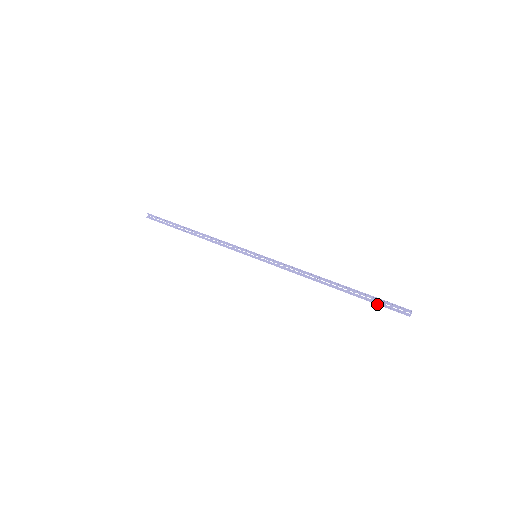
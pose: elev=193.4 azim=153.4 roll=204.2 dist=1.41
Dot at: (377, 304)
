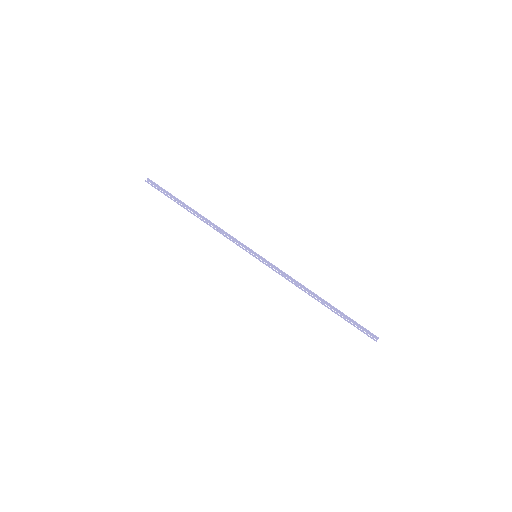
Dot at: (354, 325)
